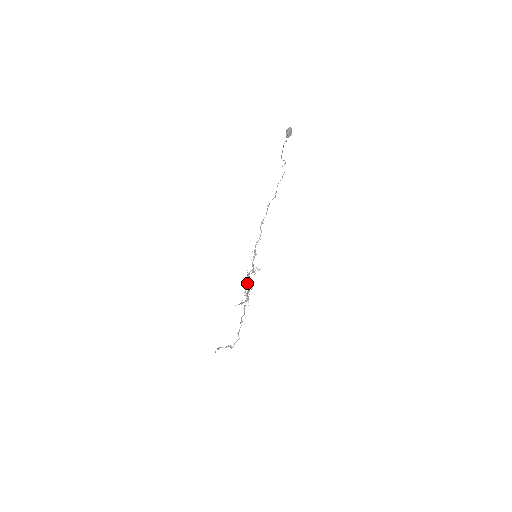
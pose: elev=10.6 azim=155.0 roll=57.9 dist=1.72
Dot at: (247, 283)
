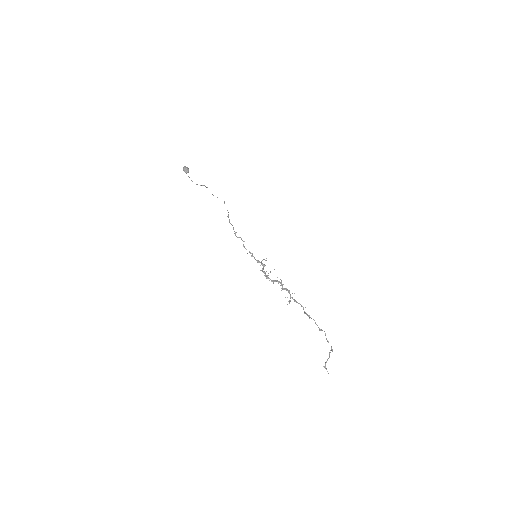
Dot at: (272, 280)
